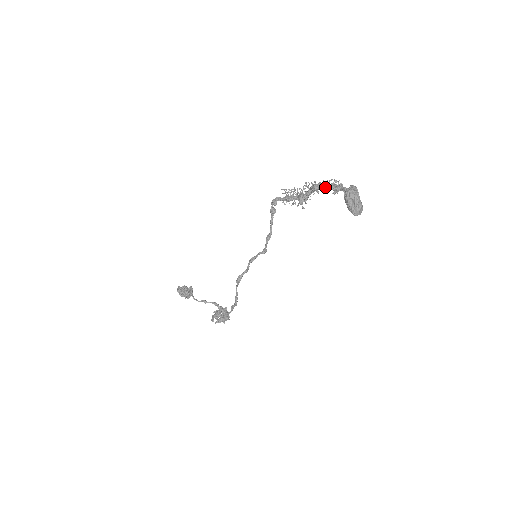
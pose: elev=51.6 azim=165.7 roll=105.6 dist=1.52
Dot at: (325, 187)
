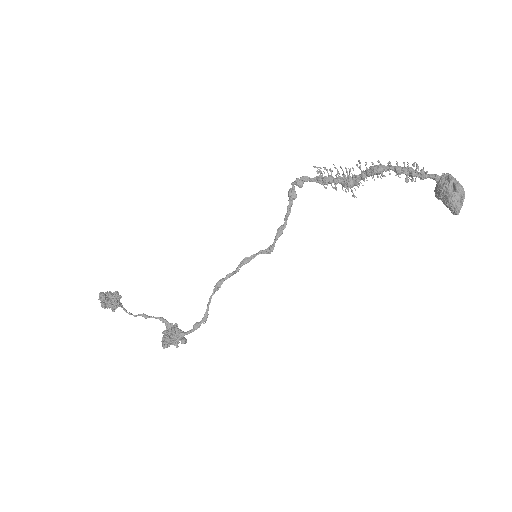
Dot at: (399, 171)
